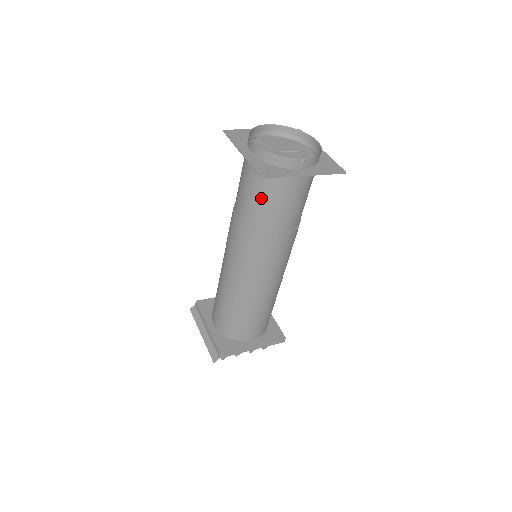
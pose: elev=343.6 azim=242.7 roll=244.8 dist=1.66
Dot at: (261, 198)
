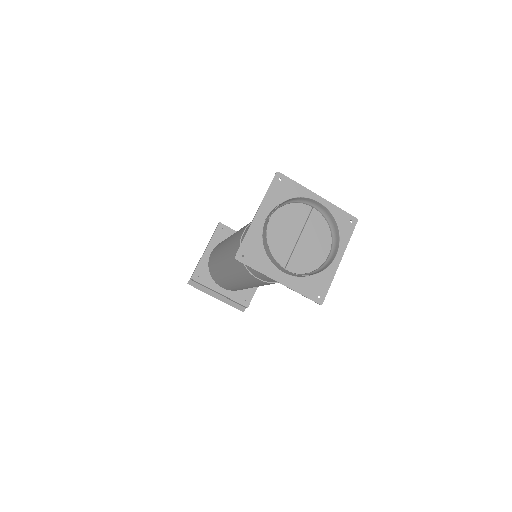
Dot at: occluded
